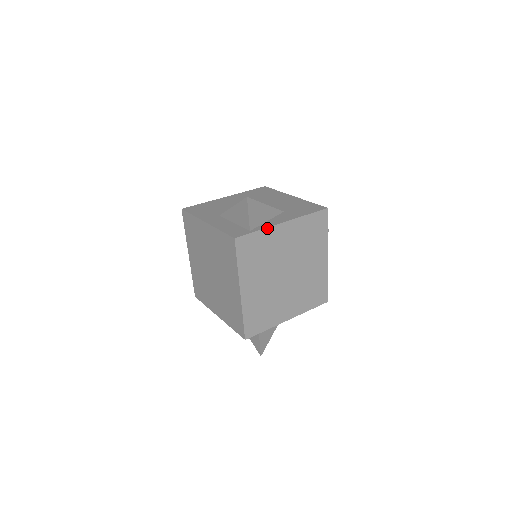
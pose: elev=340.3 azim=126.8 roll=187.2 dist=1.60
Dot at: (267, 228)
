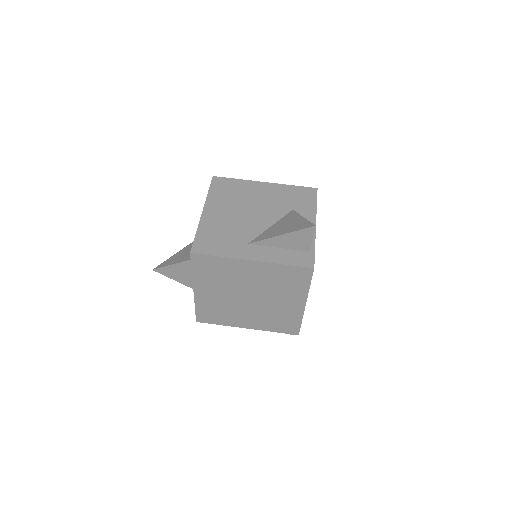
Dot at: occluded
